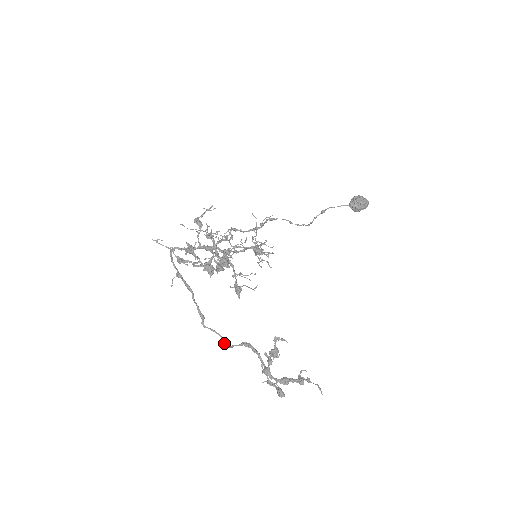
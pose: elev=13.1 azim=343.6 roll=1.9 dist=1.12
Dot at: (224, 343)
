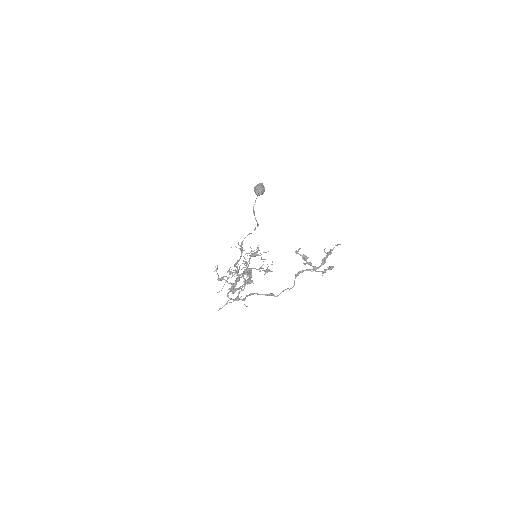
Dot at: (291, 288)
